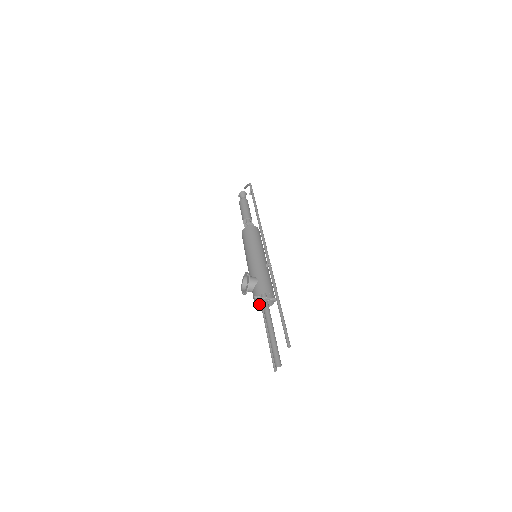
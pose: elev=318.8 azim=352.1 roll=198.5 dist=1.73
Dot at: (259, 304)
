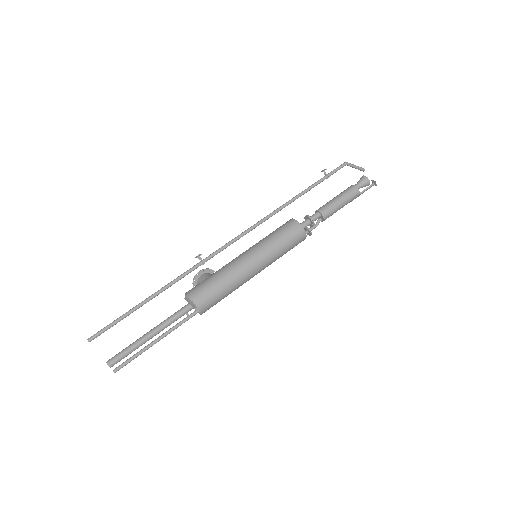
Dot at: occluded
